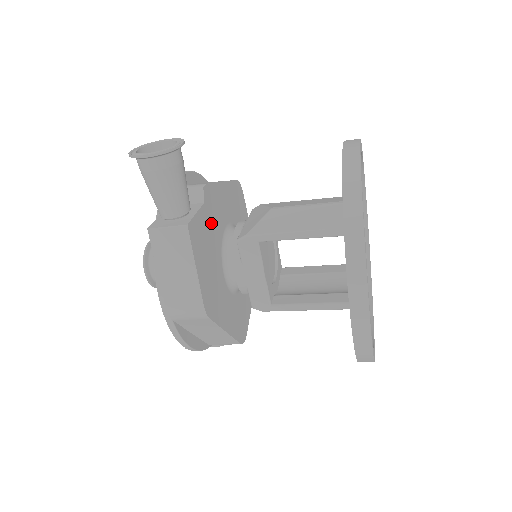
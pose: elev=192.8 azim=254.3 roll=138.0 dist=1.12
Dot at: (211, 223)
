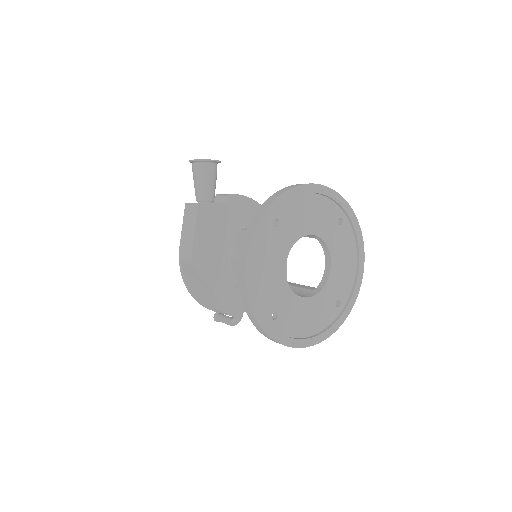
Dot at: (228, 218)
